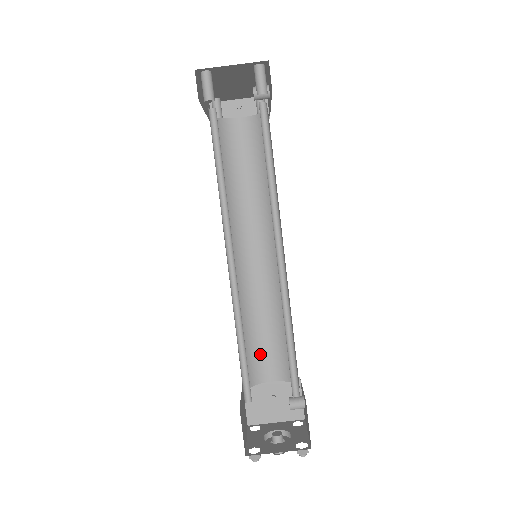
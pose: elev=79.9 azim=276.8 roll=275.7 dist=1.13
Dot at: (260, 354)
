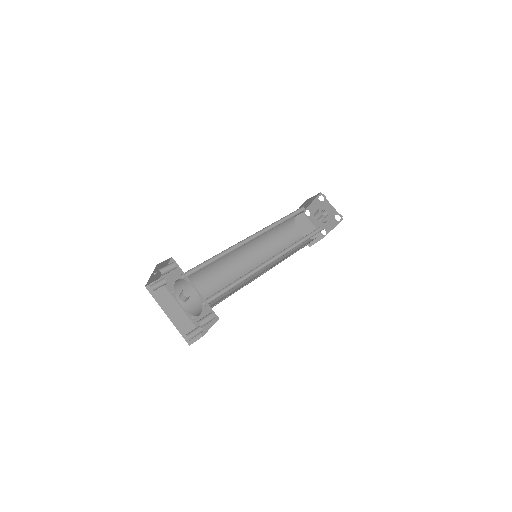
Dot at: (284, 222)
